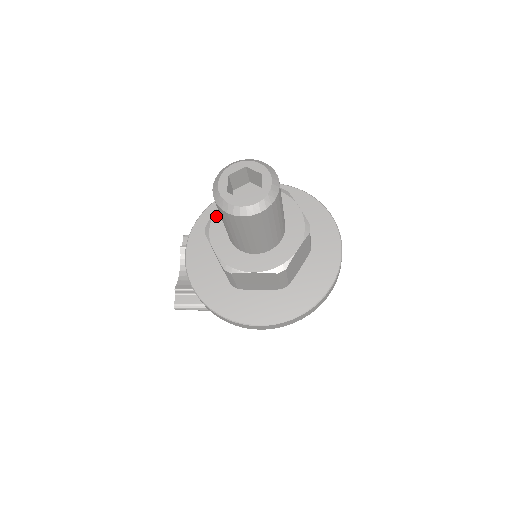
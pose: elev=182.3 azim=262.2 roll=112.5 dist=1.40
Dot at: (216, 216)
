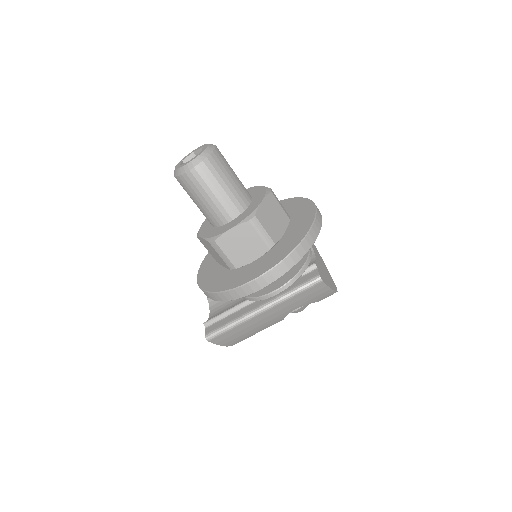
Dot at: (204, 224)
